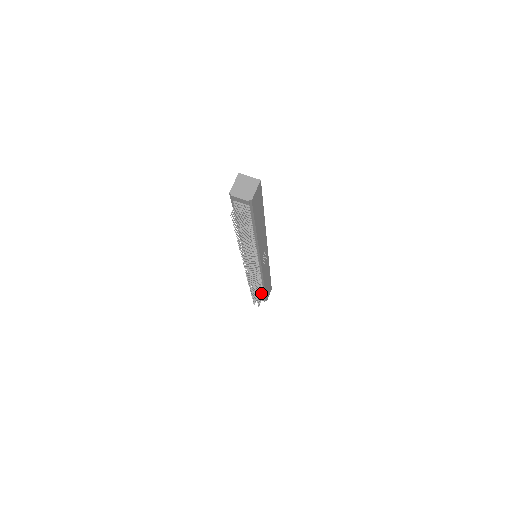
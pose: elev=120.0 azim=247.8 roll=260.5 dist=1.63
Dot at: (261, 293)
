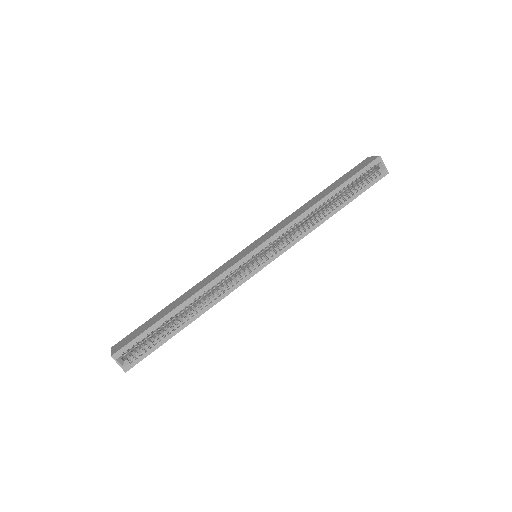
Dot at: occluded
